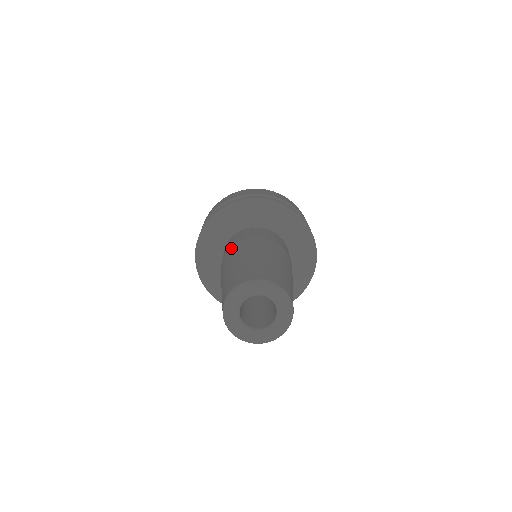
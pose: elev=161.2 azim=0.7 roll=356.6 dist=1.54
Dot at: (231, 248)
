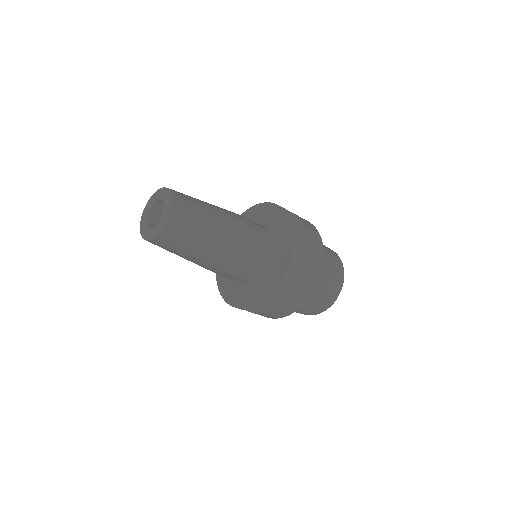
Dot at: occluded
